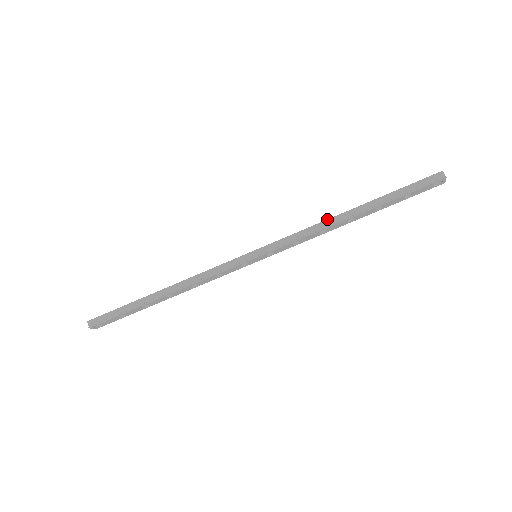
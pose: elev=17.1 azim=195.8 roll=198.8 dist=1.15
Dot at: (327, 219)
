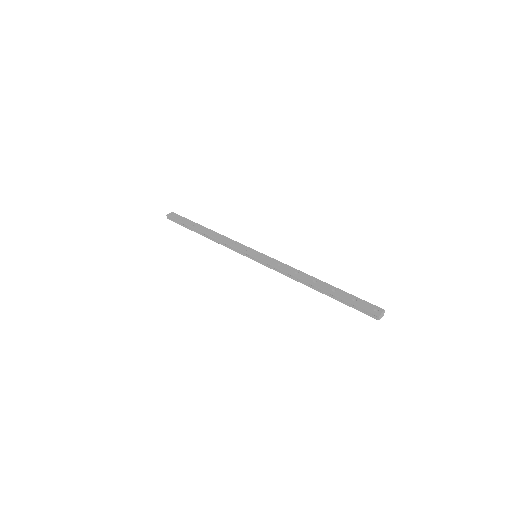
Dot at: (298, 277)
